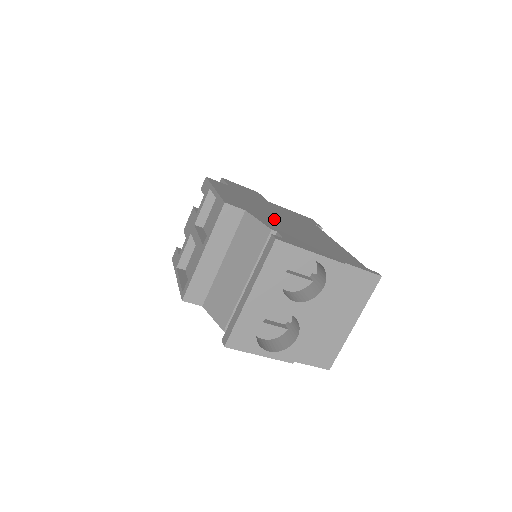
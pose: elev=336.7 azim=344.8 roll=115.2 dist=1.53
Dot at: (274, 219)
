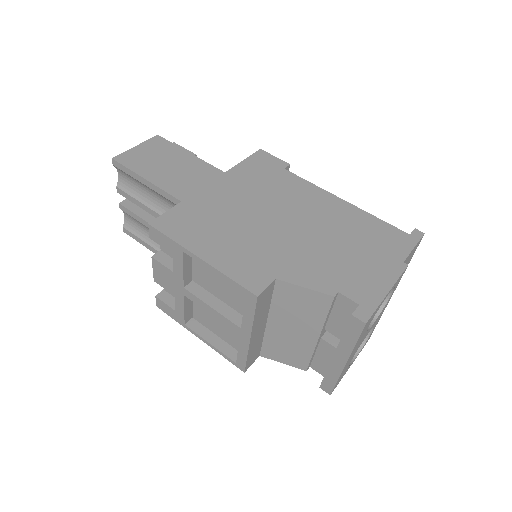
Dot at: (291, 246)
